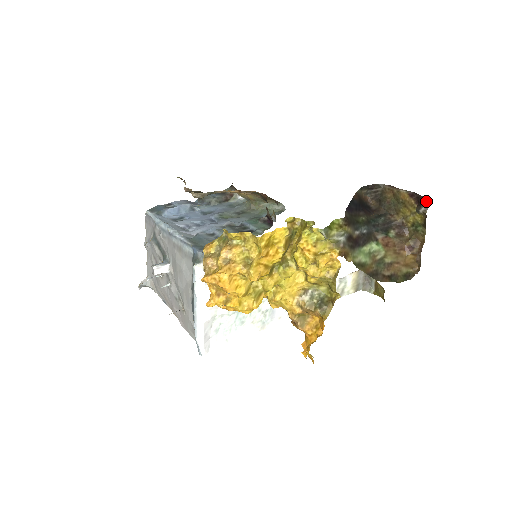
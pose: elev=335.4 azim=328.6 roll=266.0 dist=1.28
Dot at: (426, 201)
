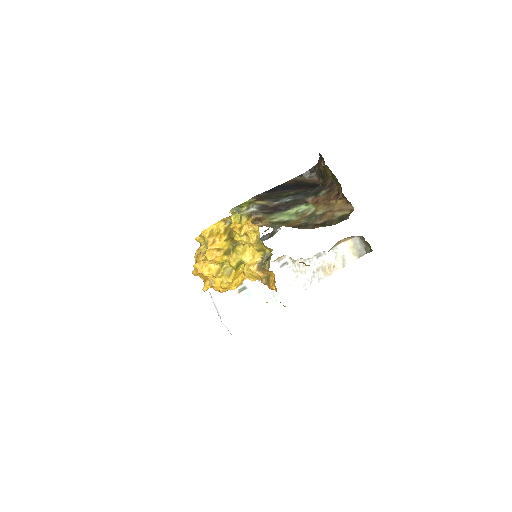
Dot at: (321, 156)
